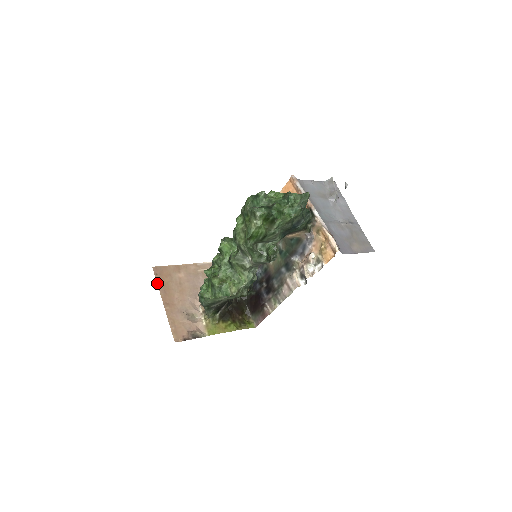
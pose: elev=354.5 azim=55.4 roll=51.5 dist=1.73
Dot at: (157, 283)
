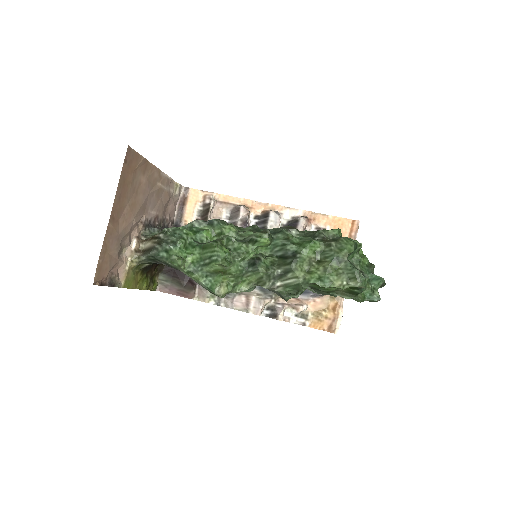
Dot at: (120, 177)
